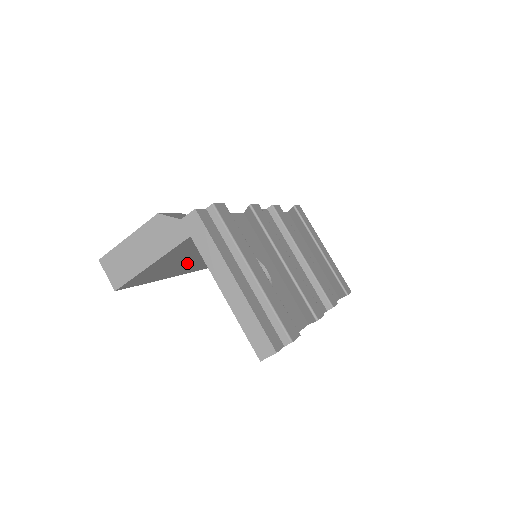
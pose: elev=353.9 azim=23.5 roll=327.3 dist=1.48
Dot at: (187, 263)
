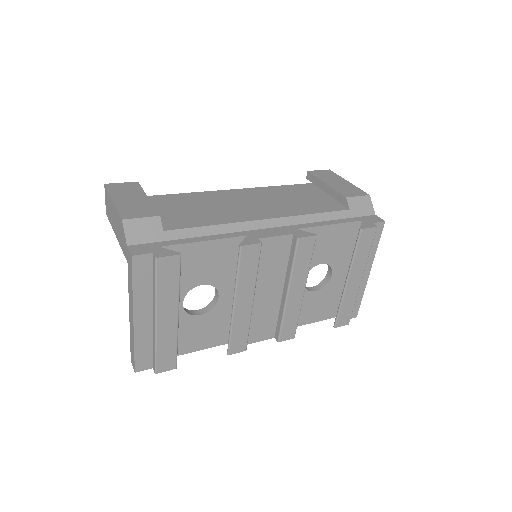
Dot at: occluded
